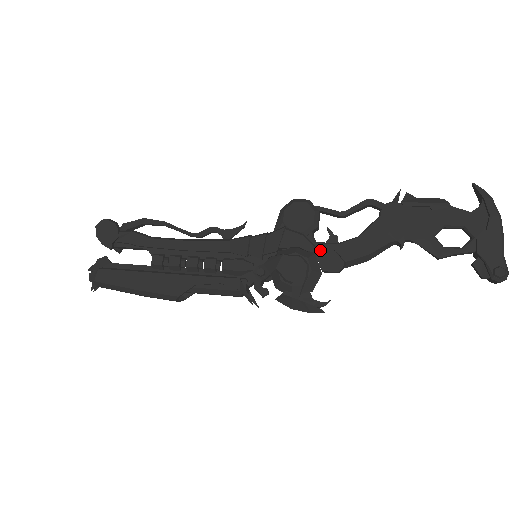
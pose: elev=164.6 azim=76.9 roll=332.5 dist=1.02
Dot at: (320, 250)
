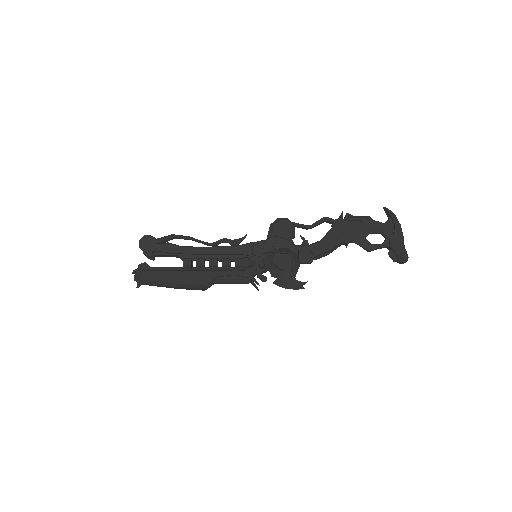
Dot at: (298, 250)
